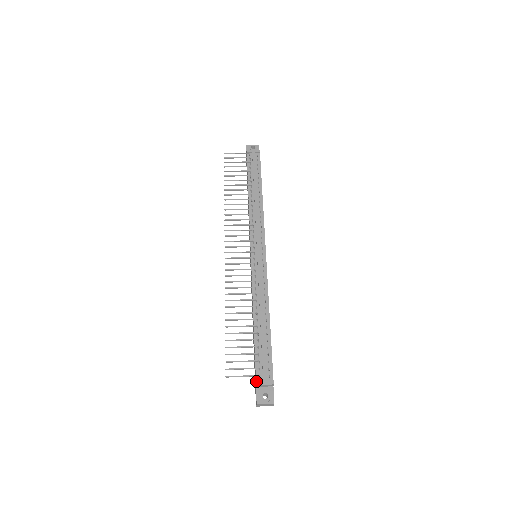
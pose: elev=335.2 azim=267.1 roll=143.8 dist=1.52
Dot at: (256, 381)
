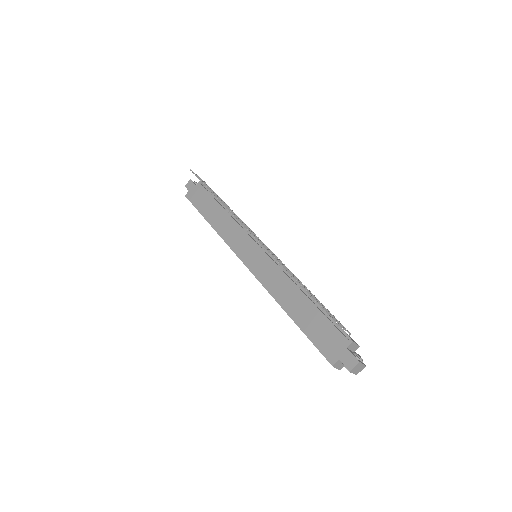
Dot at: (348, 340)
